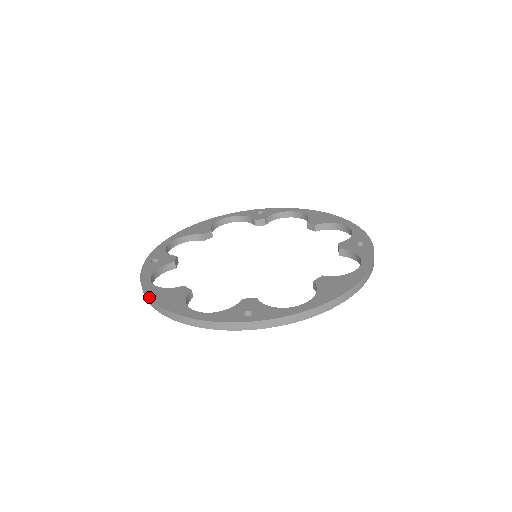
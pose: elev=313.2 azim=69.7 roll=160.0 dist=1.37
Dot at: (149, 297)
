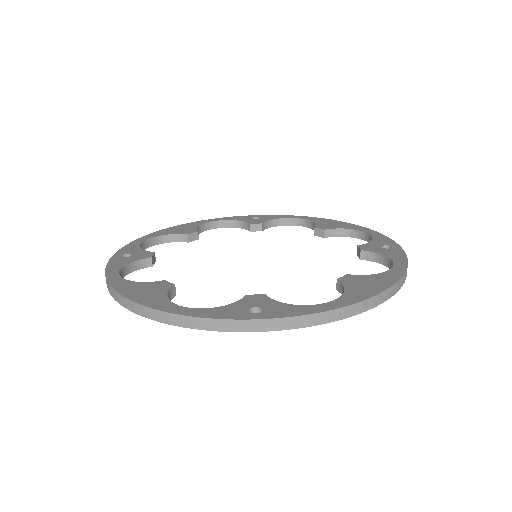
Dot at: (116, 290)
